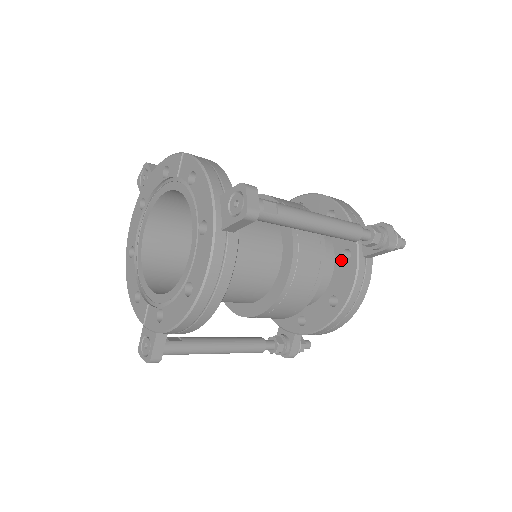
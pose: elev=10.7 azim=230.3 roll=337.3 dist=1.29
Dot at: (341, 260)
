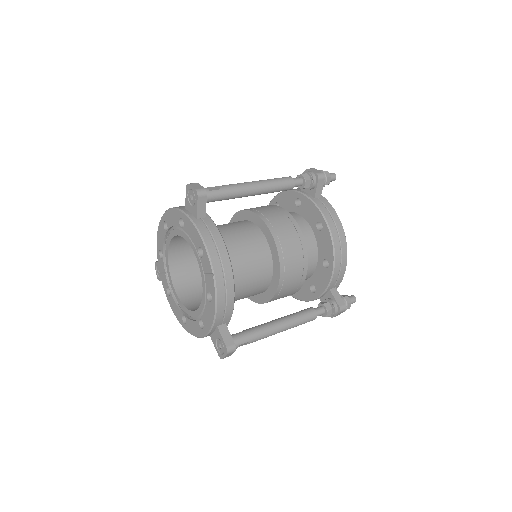
Dot at: (309, 286)
